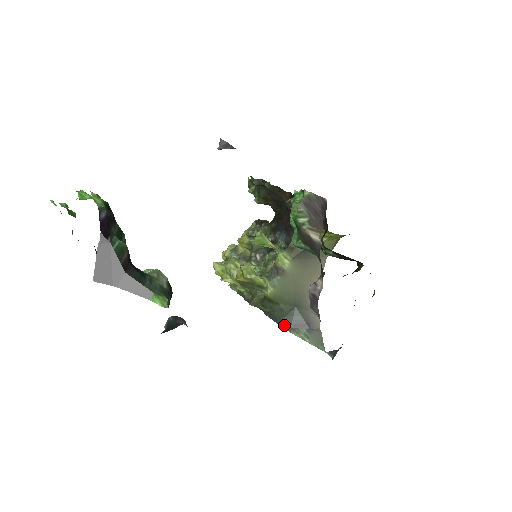
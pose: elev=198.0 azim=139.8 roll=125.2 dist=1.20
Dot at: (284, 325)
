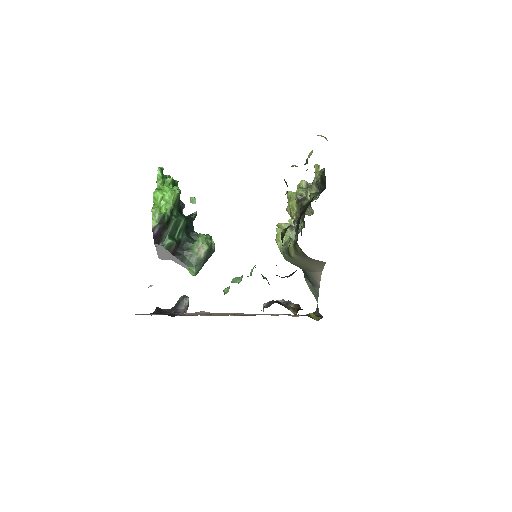
Dot at: occluded
